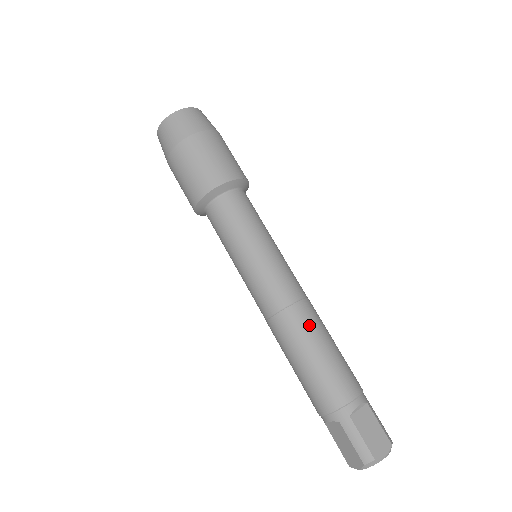
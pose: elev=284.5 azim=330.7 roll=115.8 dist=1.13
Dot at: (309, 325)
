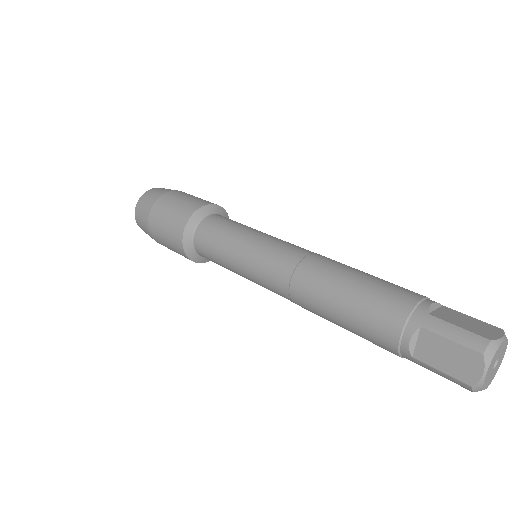
Dot at: (333, 264)
